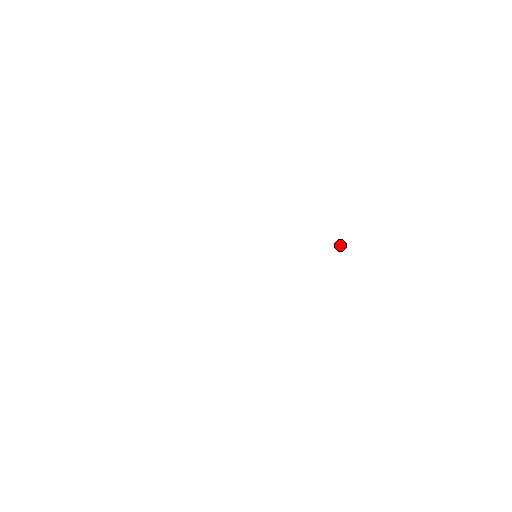
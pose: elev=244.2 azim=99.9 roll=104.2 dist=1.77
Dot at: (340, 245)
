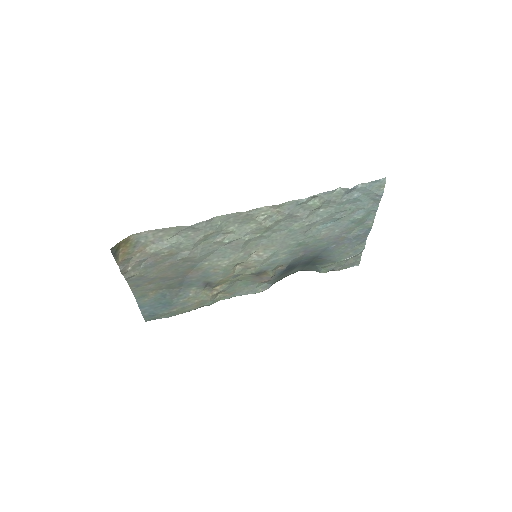
Dot at: (346, 259)
